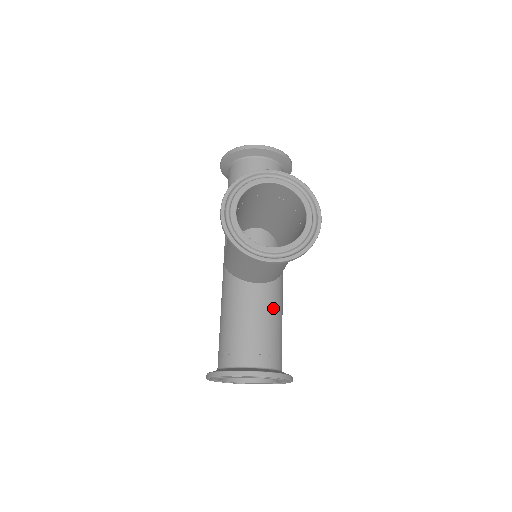
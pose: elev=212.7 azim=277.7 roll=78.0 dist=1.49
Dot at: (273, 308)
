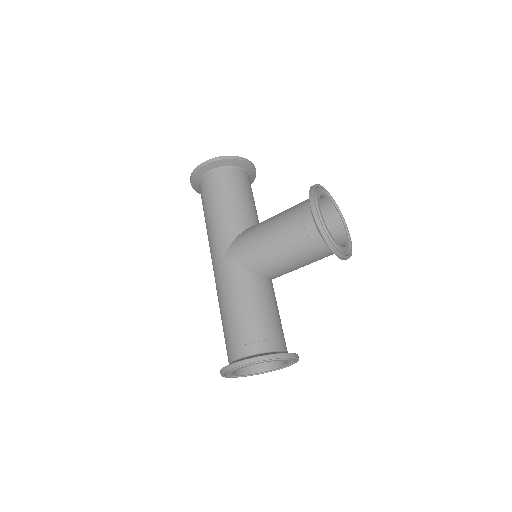
Dot at: occluded
